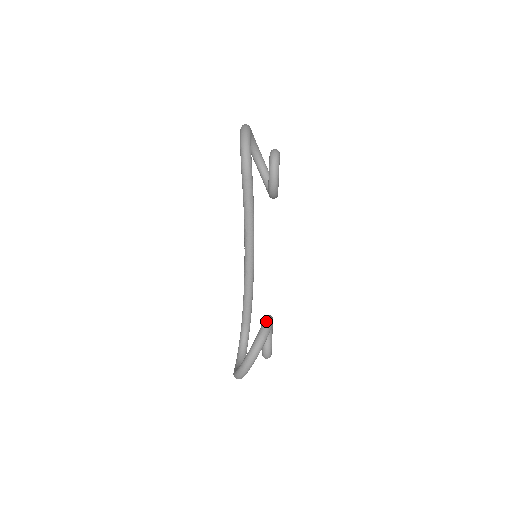
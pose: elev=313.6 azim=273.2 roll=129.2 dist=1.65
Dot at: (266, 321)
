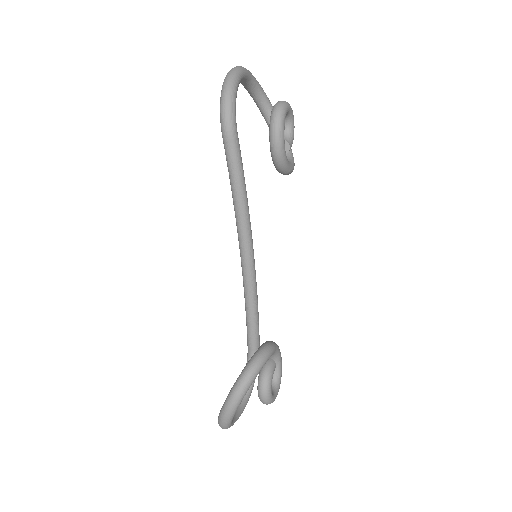
Dot at: (259, 351)
